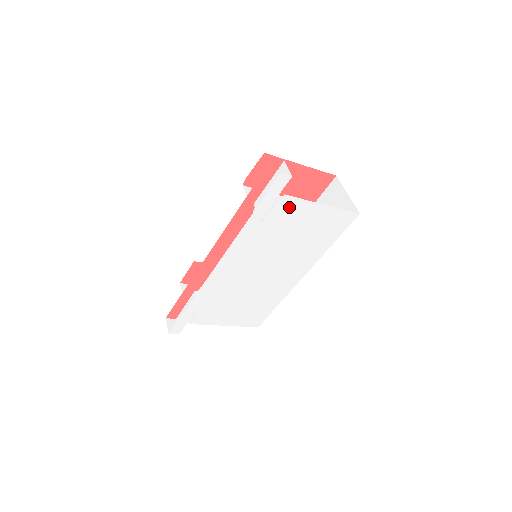
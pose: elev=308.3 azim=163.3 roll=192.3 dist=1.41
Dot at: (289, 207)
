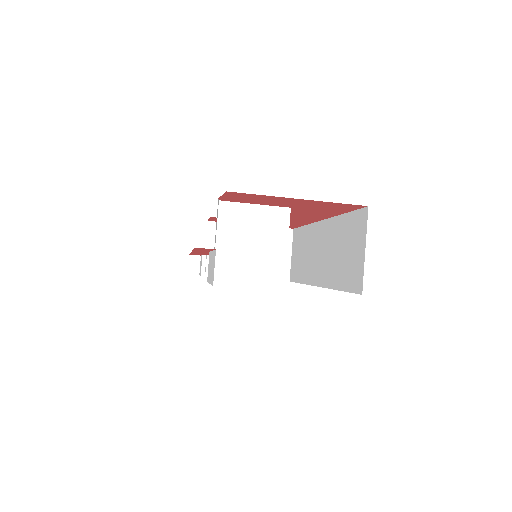
Dot at: occluded
